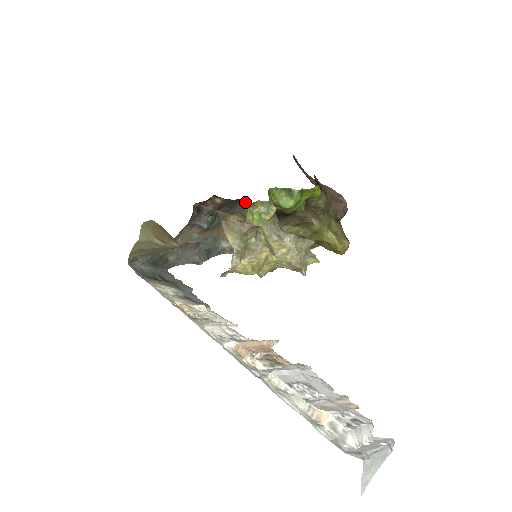
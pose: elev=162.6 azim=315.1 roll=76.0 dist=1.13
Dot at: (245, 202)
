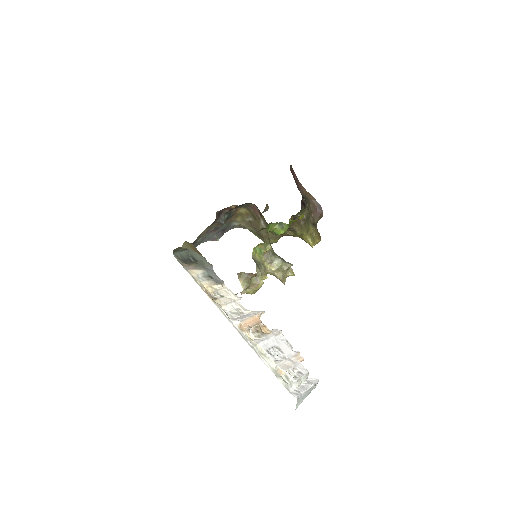
Dot at: occluded
